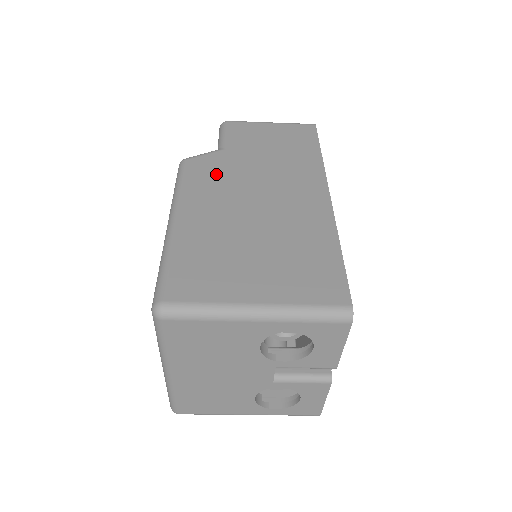
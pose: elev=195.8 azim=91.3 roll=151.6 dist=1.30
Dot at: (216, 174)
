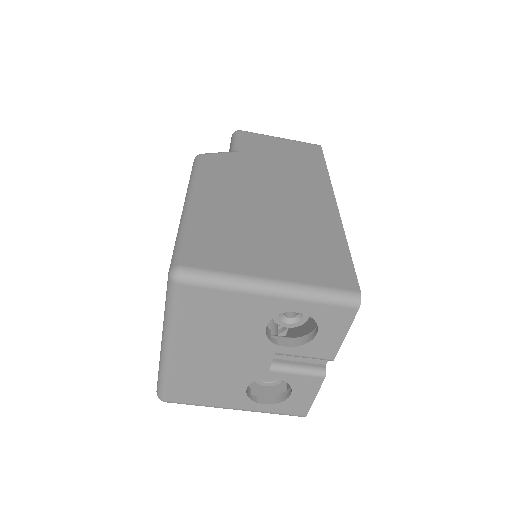
Dot at: (231, 170)
